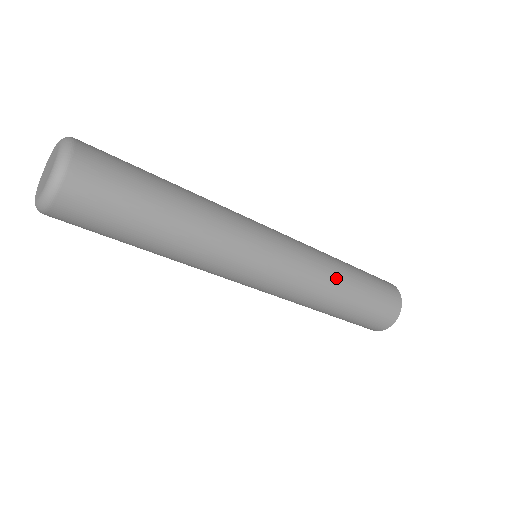
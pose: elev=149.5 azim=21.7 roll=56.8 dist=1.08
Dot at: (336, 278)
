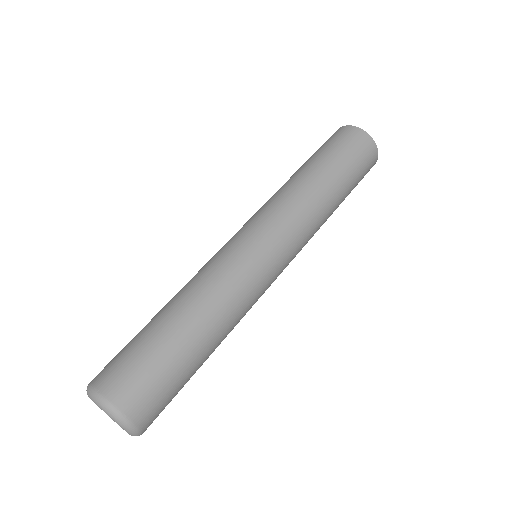
Dot at: (324, 208)
